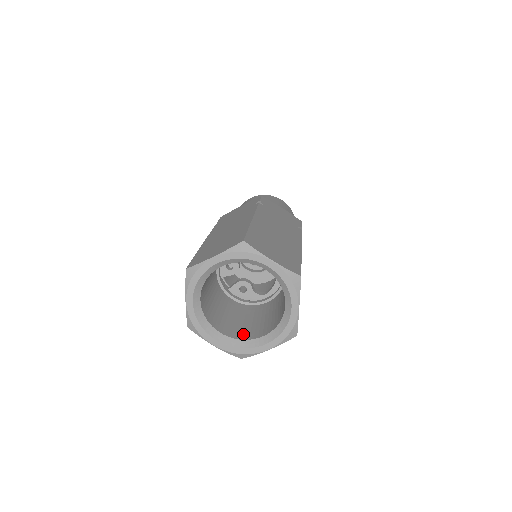
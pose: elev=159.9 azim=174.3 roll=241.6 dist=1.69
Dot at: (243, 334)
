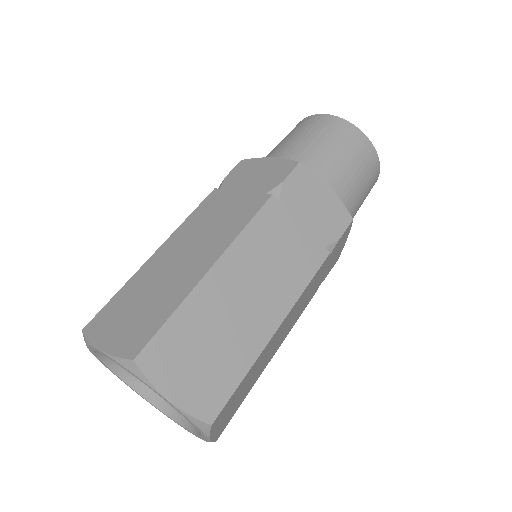
Dot at: occluded
